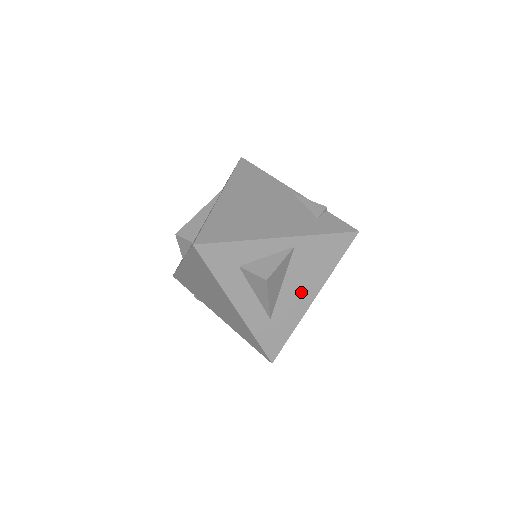
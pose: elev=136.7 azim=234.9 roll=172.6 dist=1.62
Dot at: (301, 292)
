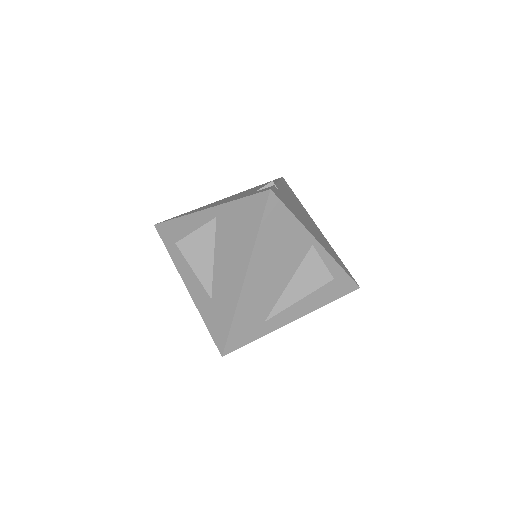
Dot at: (231, 268)
